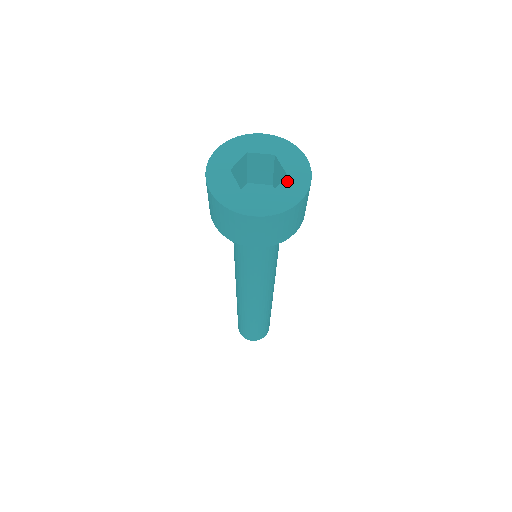
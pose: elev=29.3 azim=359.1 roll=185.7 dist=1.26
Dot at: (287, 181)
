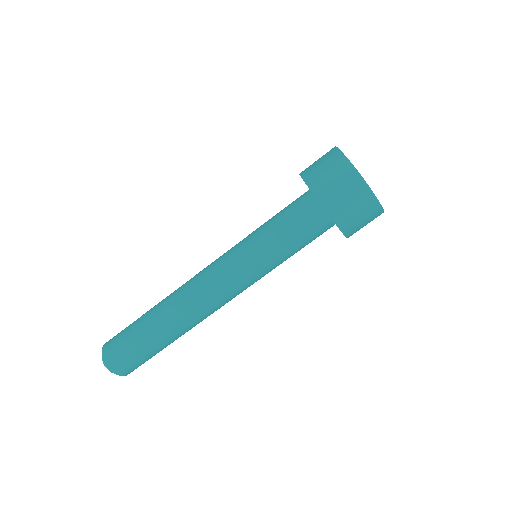
Dot at: occluded
